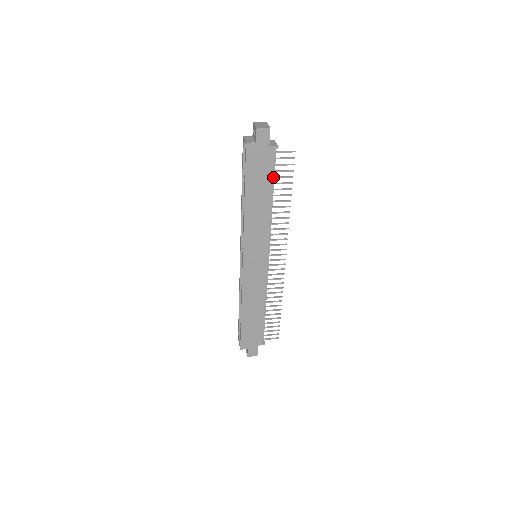
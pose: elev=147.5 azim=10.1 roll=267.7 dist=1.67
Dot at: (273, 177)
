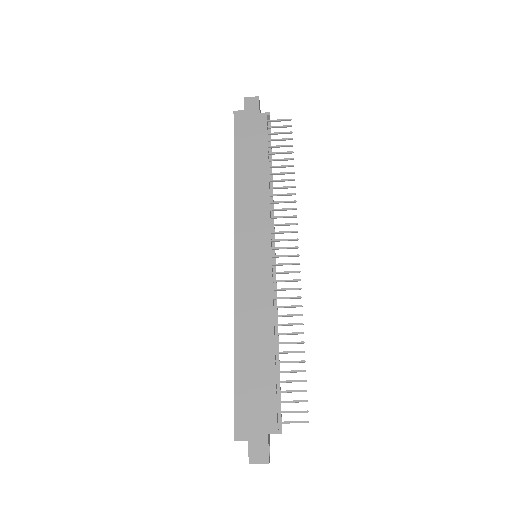
Dot at: (267, 143)
